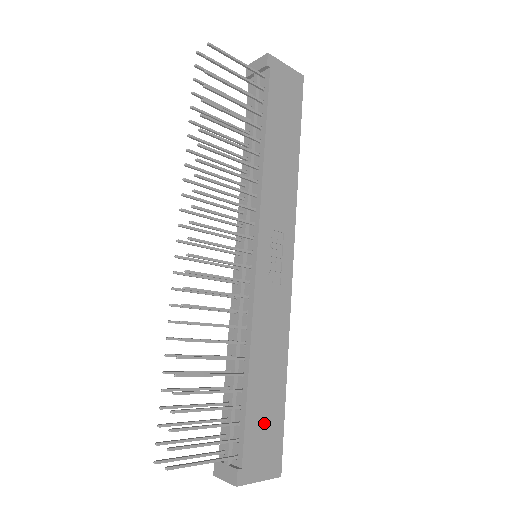
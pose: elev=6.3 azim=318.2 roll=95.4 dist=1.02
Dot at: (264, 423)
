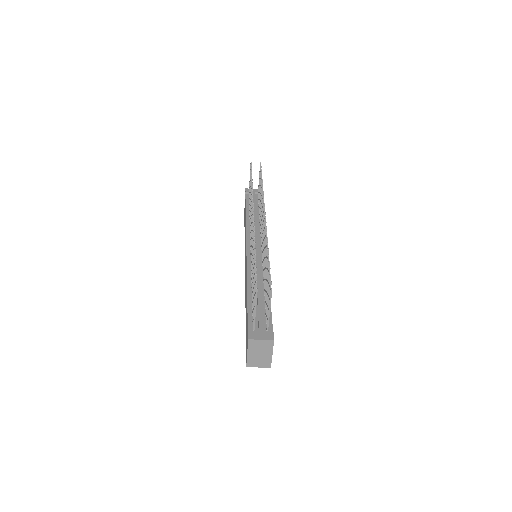
Dot at: occluded
